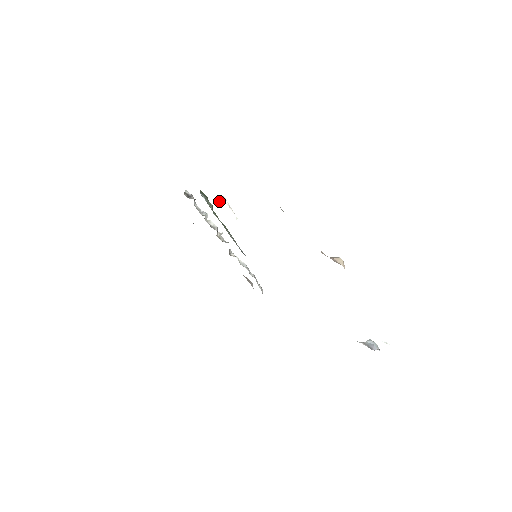
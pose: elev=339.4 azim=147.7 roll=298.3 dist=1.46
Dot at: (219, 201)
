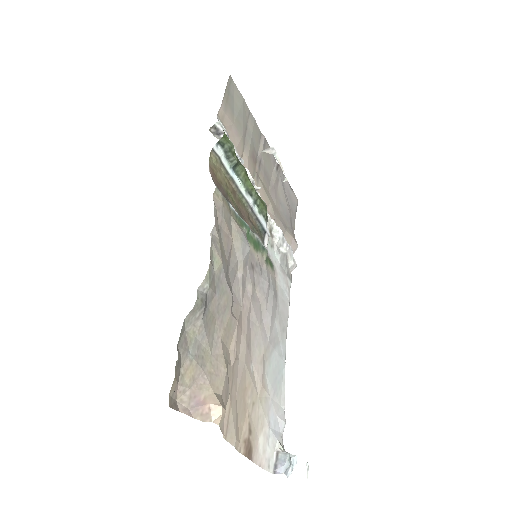
Dot at: (265, 151)
